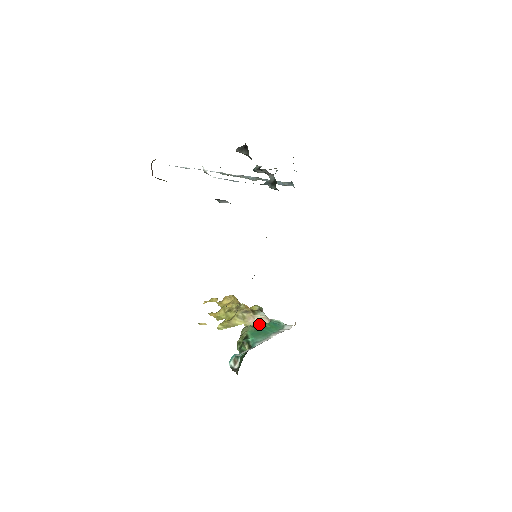
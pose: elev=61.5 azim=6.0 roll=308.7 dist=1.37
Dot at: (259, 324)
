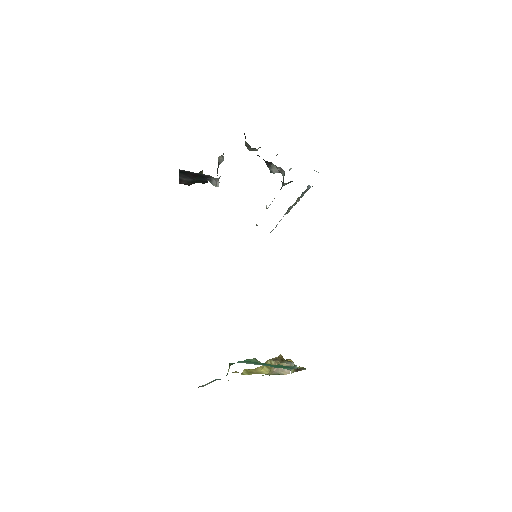
Dot at: (280, 373)
